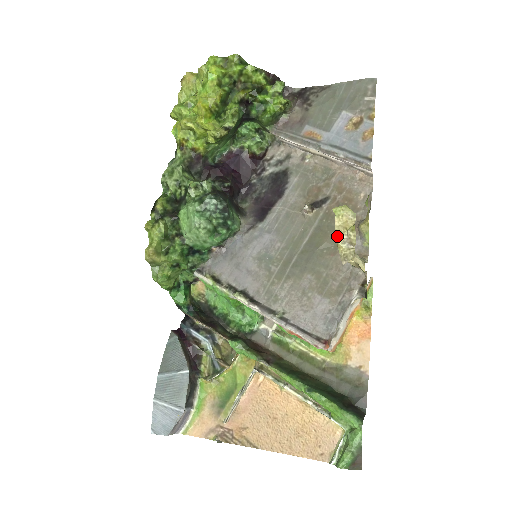
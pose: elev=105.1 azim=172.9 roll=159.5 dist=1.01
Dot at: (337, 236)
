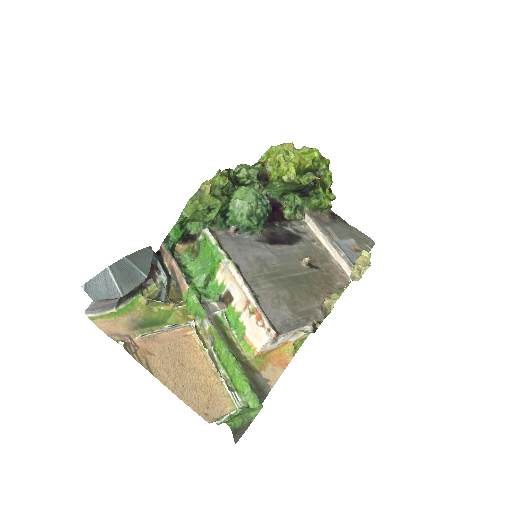
Dot at: (356, 264)
